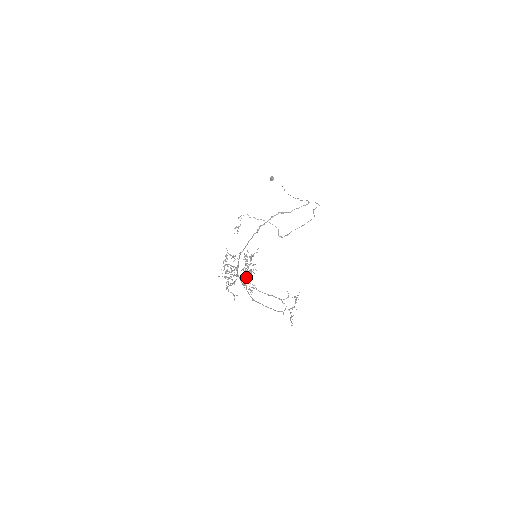
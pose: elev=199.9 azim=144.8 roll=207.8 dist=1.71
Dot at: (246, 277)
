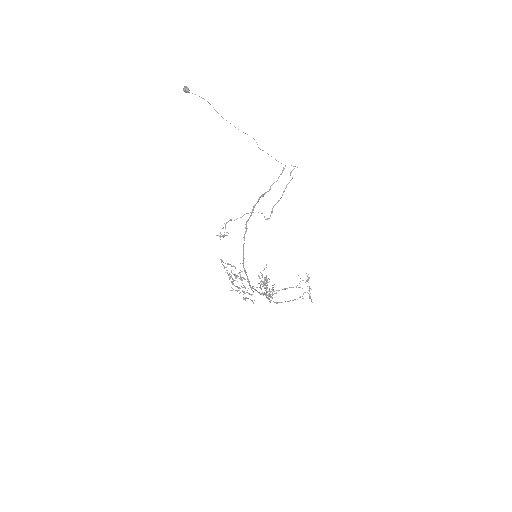
Dot at: (266, 293)
